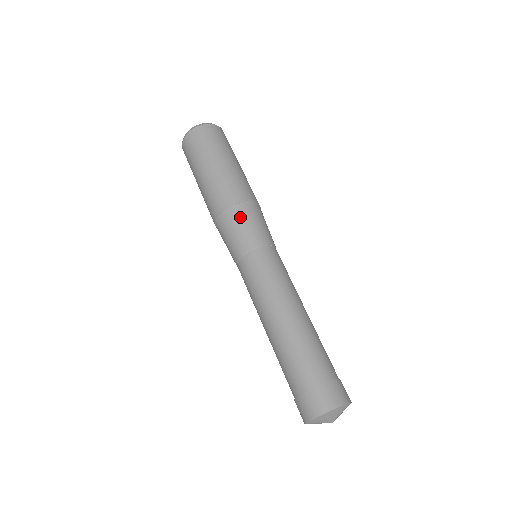
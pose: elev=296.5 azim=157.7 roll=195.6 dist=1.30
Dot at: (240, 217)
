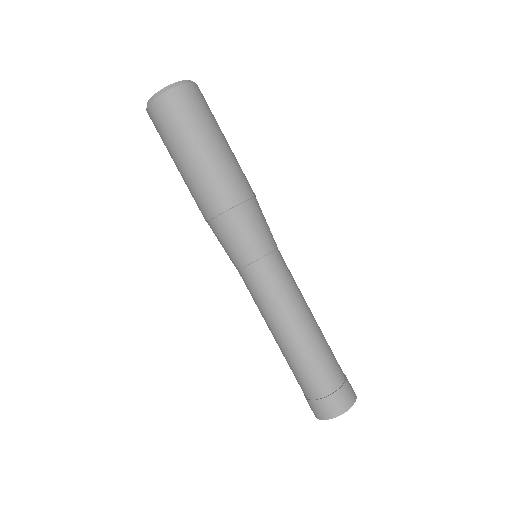
Dot at: (234, 225)
